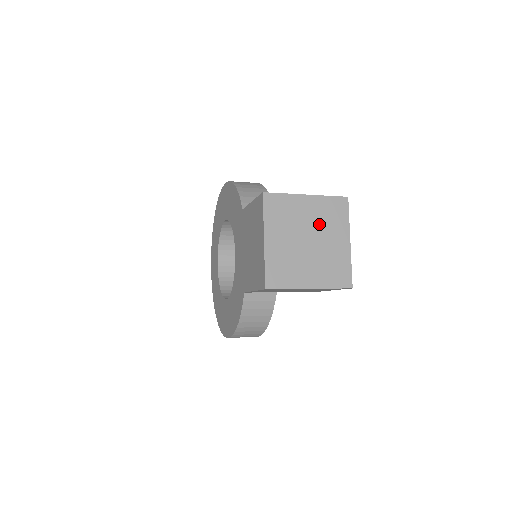
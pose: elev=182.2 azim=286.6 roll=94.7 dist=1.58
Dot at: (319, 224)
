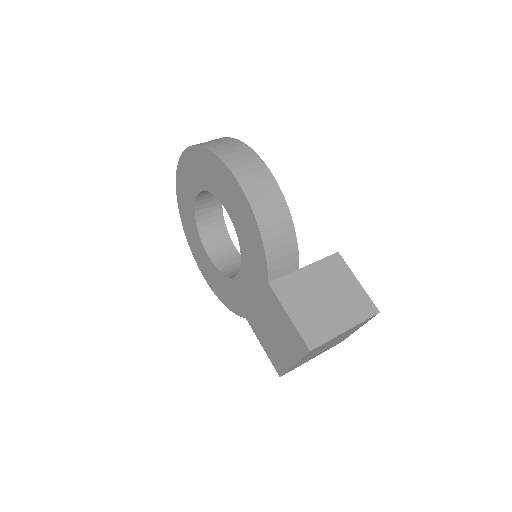
Dot at: occluded
